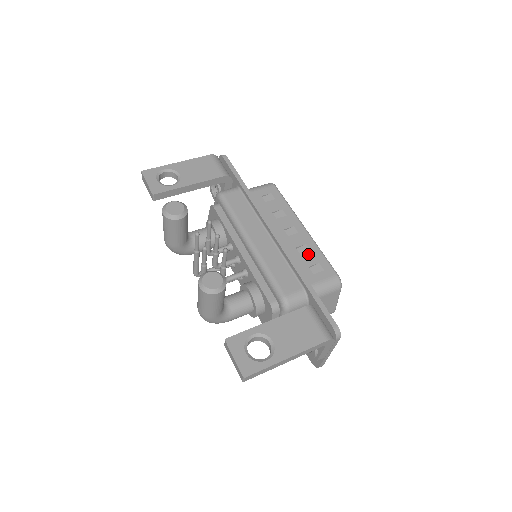
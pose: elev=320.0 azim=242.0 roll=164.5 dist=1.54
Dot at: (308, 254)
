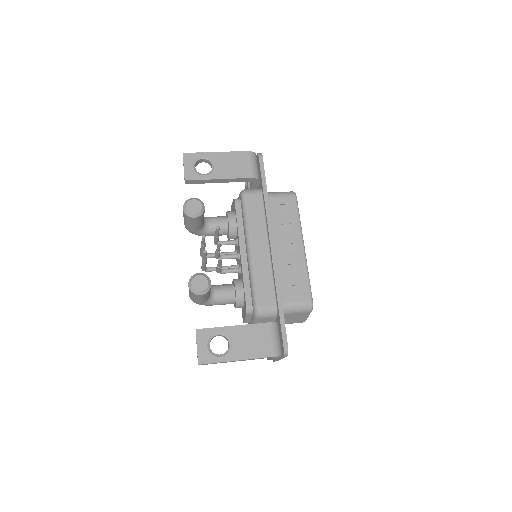
Dot at: (295, 274)
